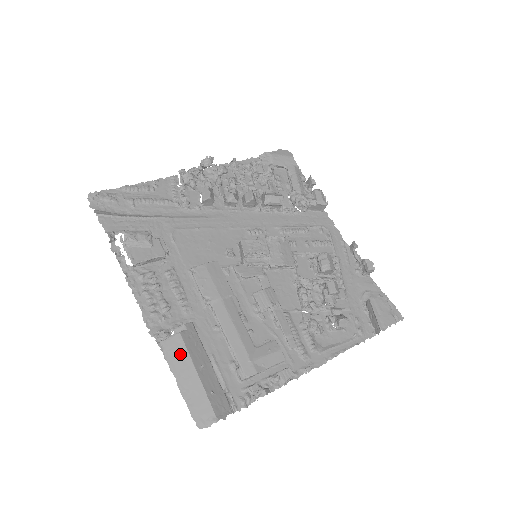
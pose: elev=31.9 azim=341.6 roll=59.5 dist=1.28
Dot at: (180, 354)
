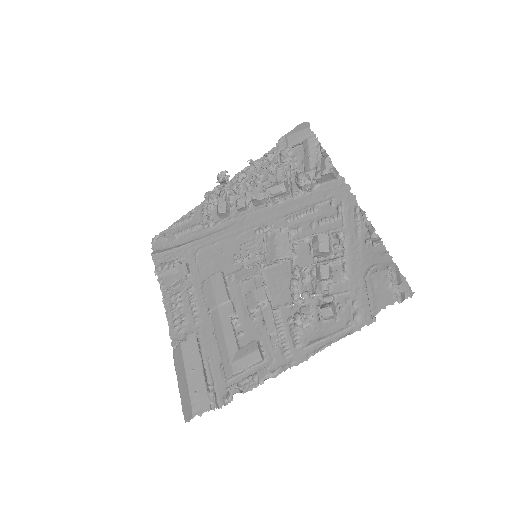
Dot at: (180, 361)
